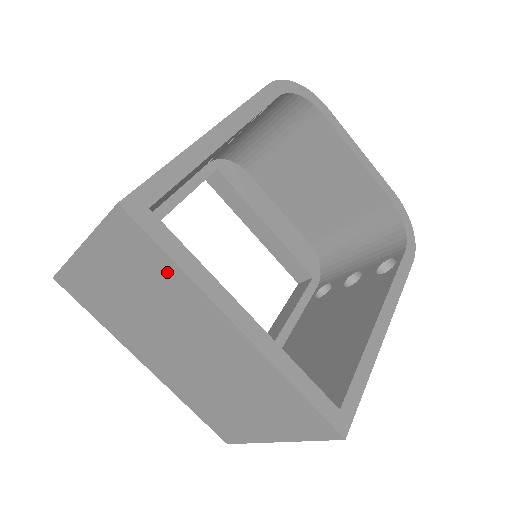
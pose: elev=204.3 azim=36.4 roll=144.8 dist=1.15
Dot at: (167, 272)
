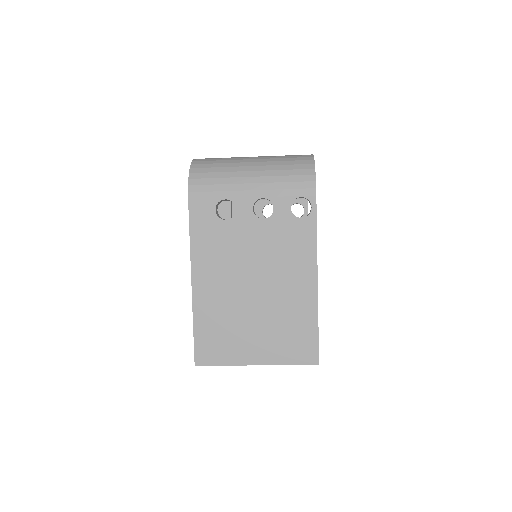
Dot at: occluded
